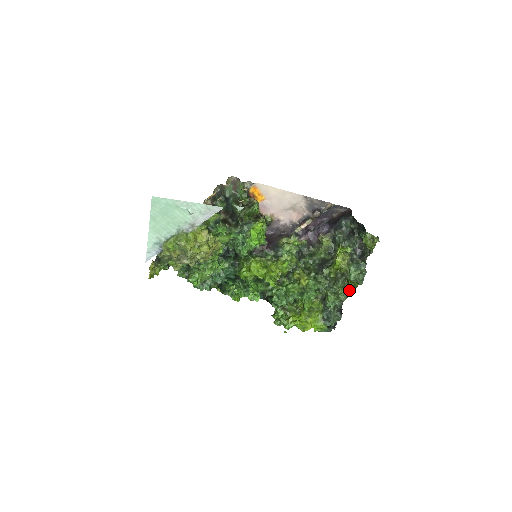
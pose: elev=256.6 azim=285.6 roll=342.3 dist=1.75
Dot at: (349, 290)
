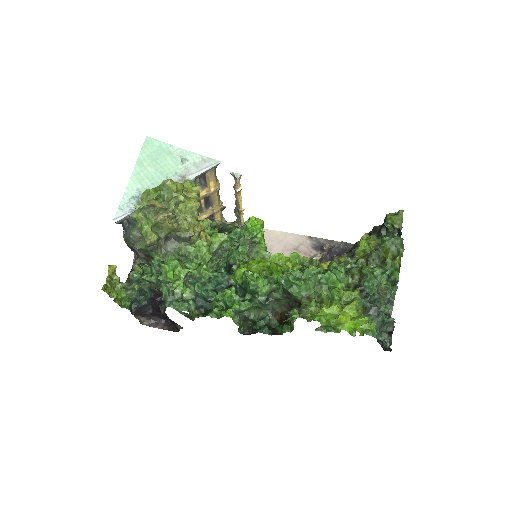
Dot at: (390, 269)
